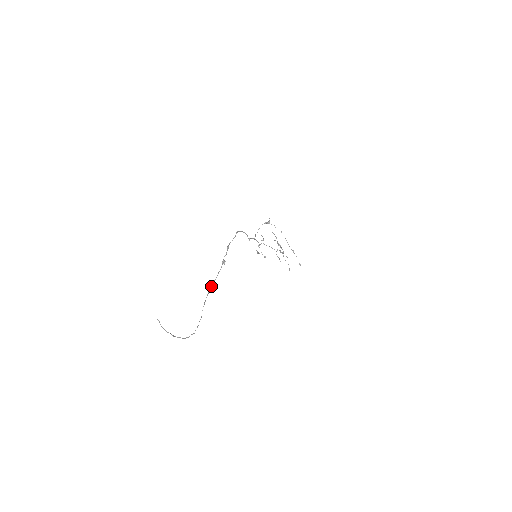
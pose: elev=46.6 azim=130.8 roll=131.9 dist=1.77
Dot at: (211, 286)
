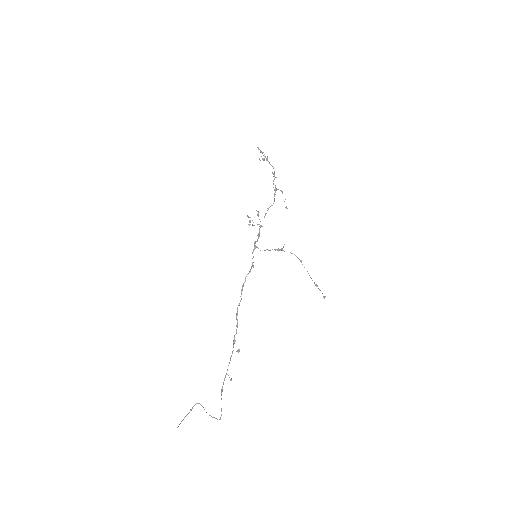
Dot at: (226, 374)
